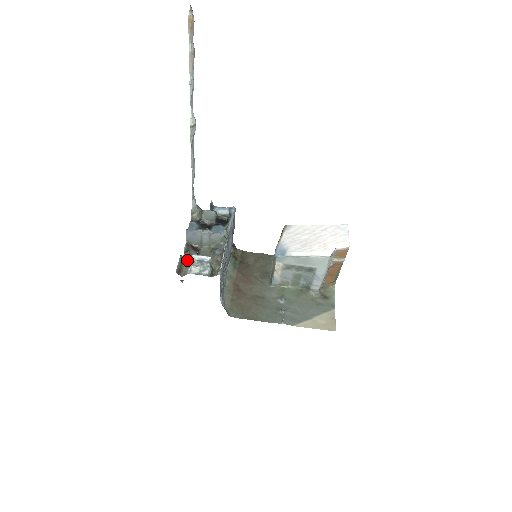
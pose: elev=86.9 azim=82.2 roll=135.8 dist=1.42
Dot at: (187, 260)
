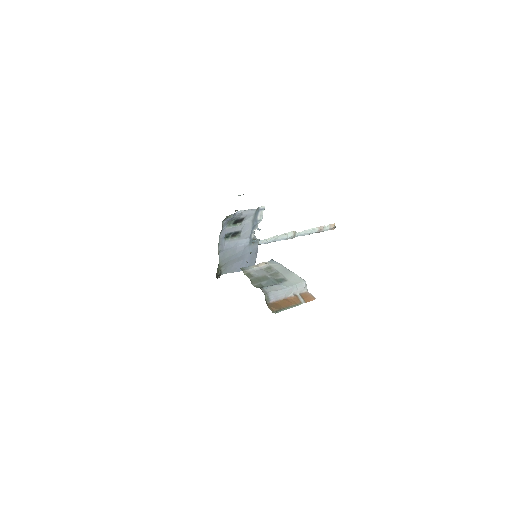
Dot at: occluded
